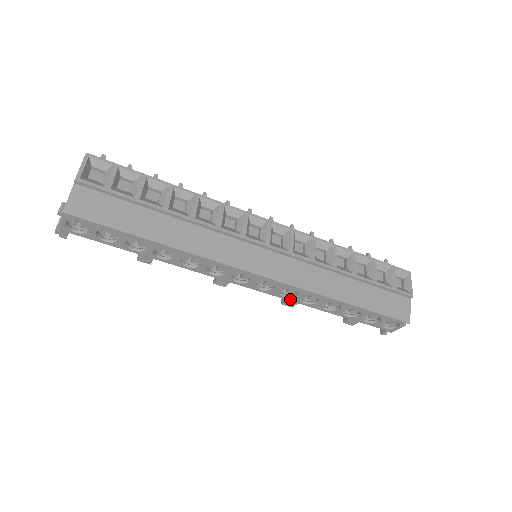
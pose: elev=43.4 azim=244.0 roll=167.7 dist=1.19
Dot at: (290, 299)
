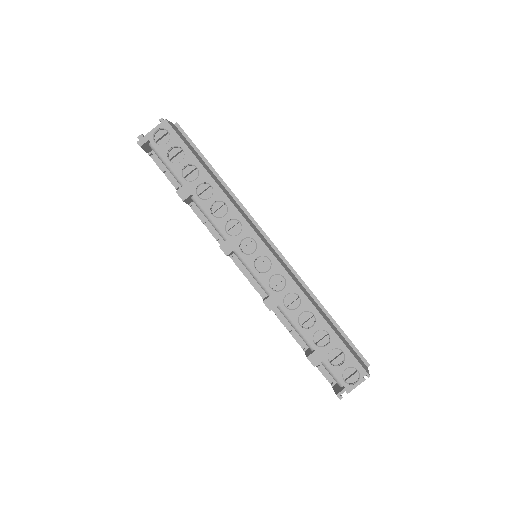
Dot at: (275, 295)
